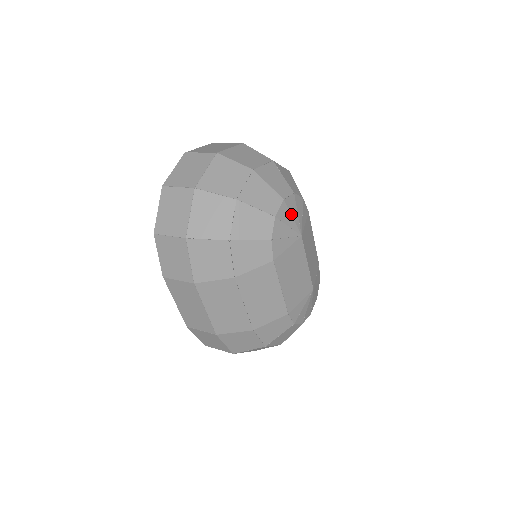
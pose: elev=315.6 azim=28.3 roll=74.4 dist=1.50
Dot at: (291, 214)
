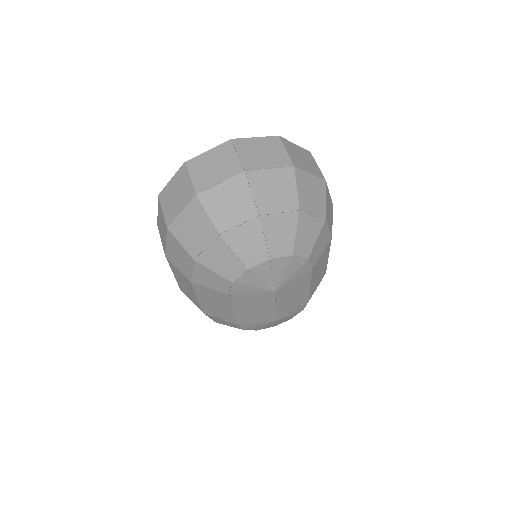
Dot at: (273, 272)
